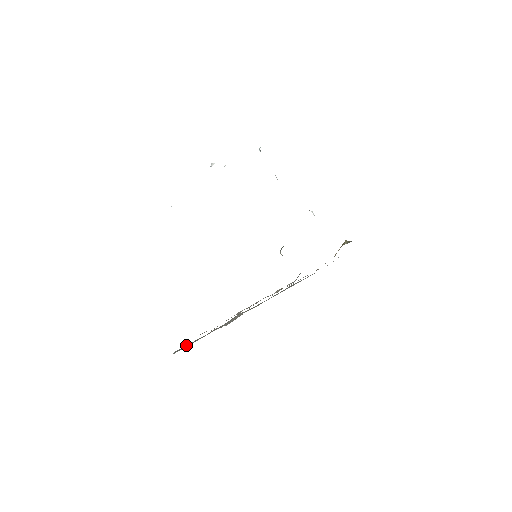
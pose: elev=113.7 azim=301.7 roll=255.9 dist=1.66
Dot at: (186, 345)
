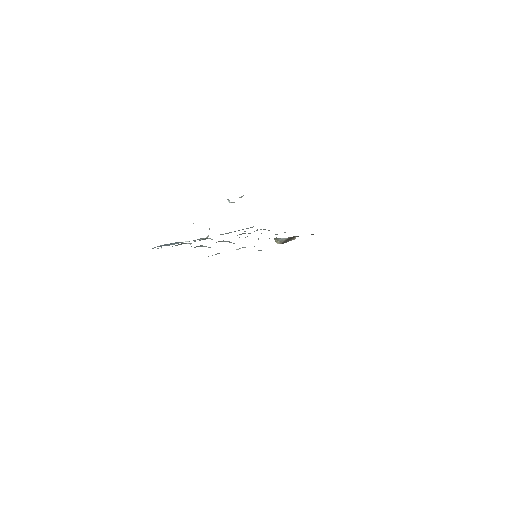
Dot at: occluded
